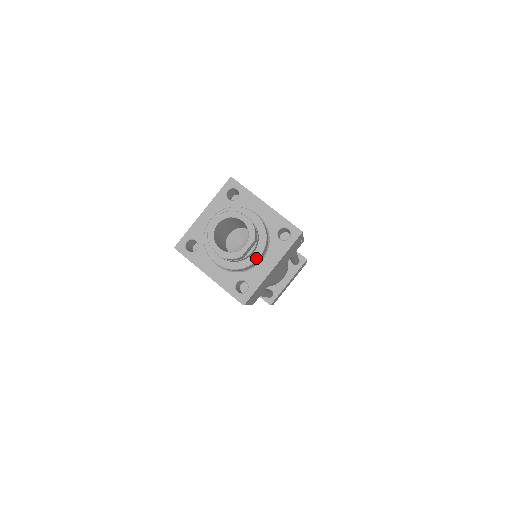
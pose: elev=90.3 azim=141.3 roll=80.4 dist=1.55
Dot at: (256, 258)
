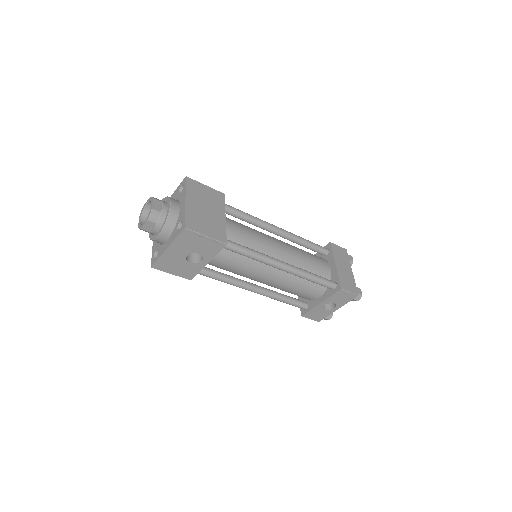
Dot at: (169, 206)
